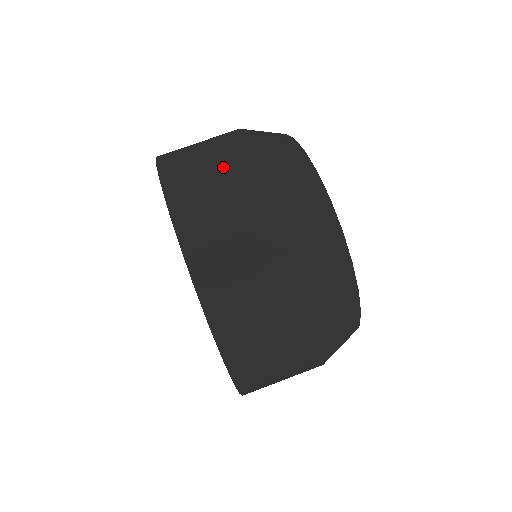
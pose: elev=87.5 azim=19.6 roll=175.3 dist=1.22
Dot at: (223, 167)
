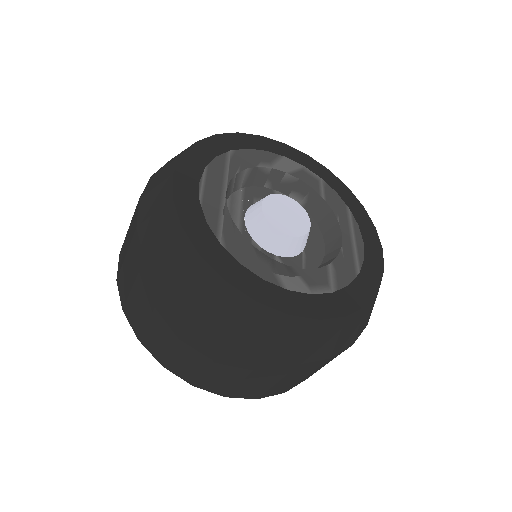
Dot at: (160, 320)
